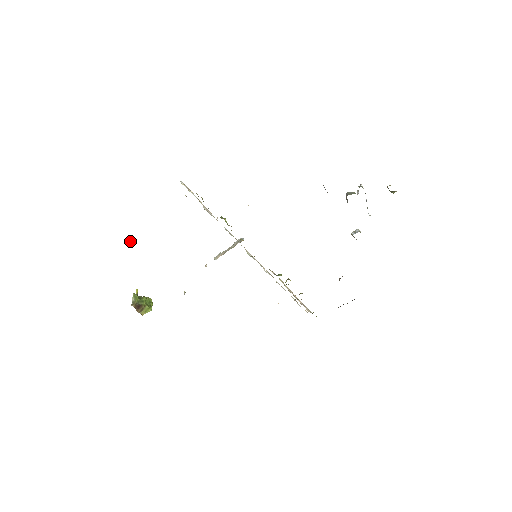
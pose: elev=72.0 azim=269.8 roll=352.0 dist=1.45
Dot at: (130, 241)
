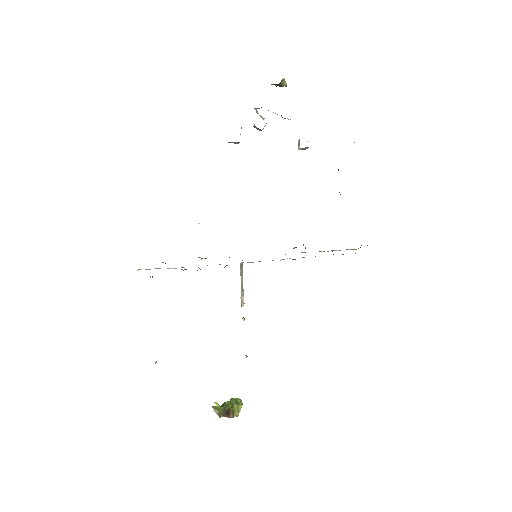
Dot at: (155, 363)
